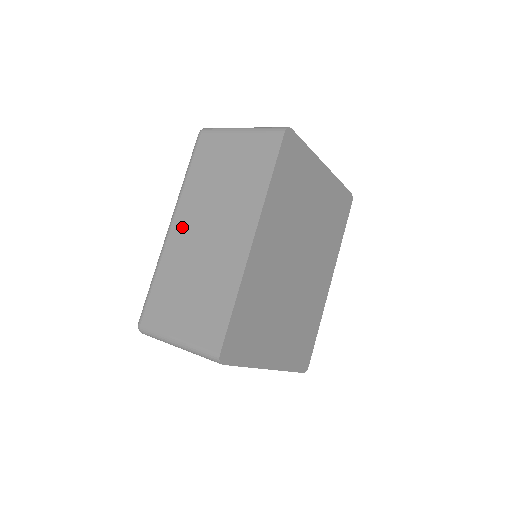
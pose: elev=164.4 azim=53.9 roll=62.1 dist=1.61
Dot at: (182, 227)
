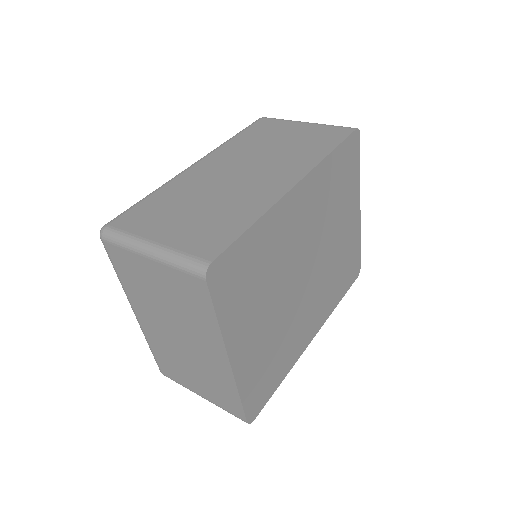
Dot at: (210, 165)
